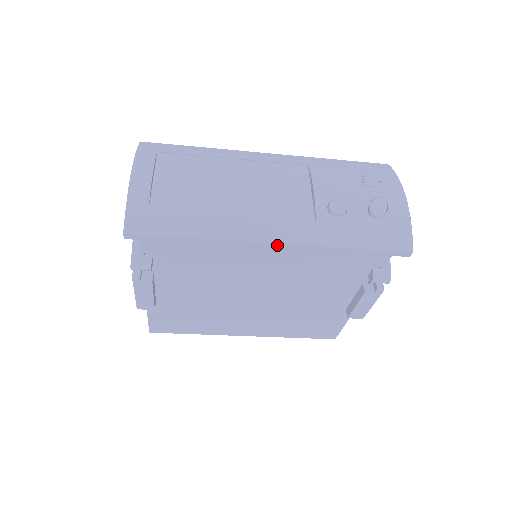
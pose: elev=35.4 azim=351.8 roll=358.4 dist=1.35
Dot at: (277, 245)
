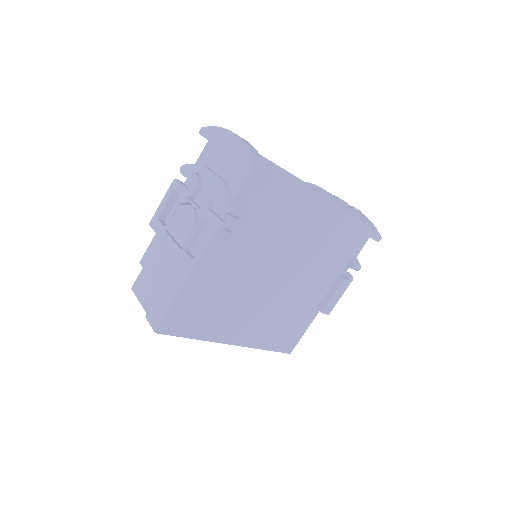
Dot at: (329, 210)
